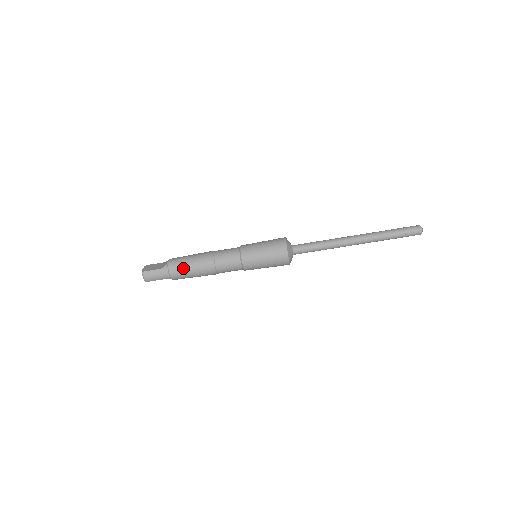
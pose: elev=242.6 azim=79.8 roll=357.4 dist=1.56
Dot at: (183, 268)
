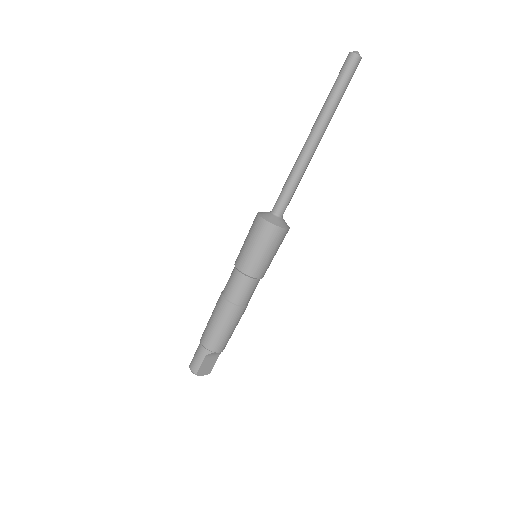
Dot at: (207, 327)
